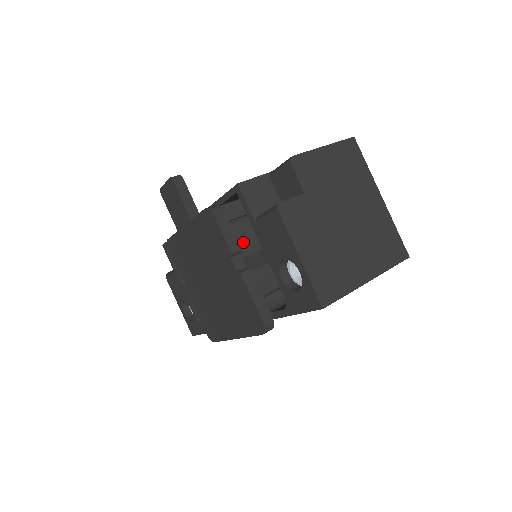
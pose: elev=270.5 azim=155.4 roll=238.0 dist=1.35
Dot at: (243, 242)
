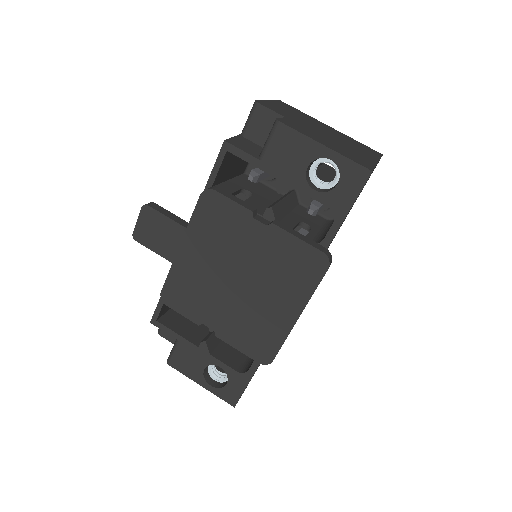
Dot at: occluded
